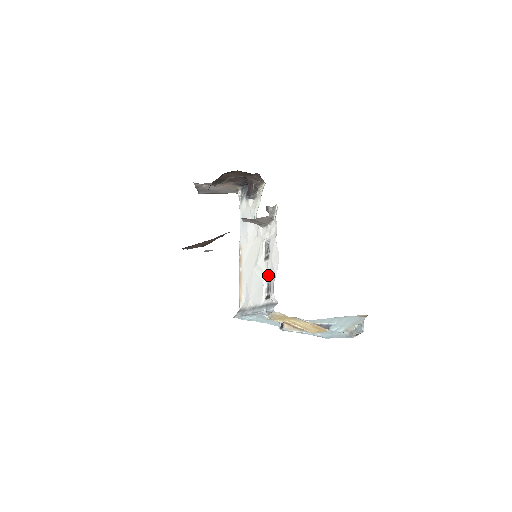
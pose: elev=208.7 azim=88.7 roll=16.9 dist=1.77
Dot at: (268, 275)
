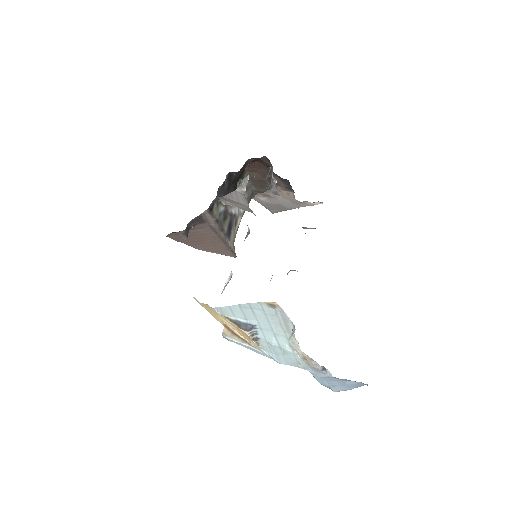
Dot at: occluded
